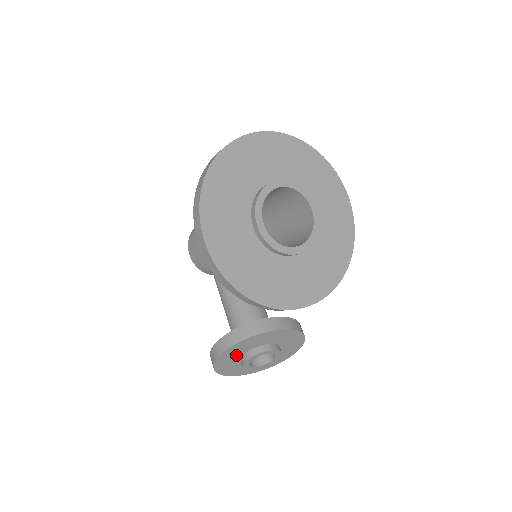
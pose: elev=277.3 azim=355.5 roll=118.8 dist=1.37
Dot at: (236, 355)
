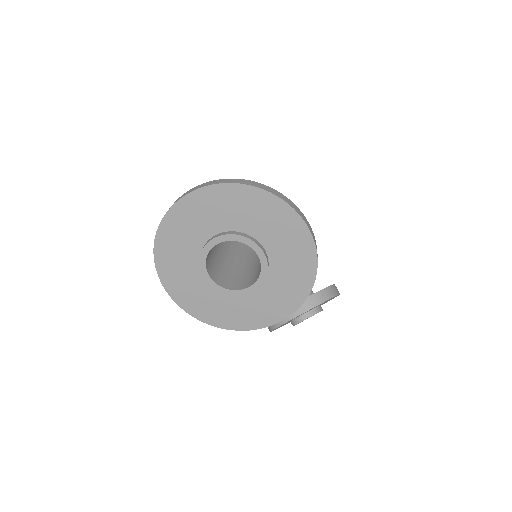
Dot at: occluded
